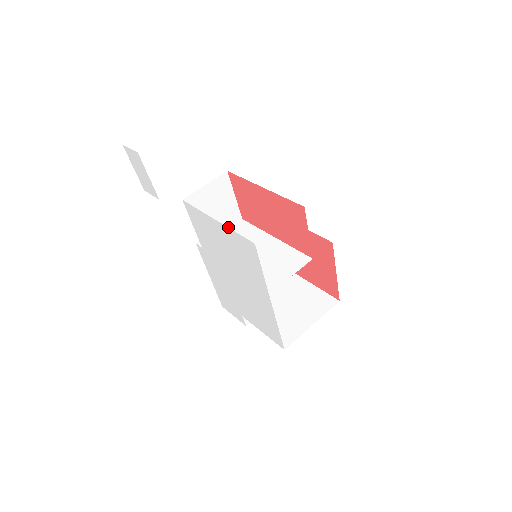
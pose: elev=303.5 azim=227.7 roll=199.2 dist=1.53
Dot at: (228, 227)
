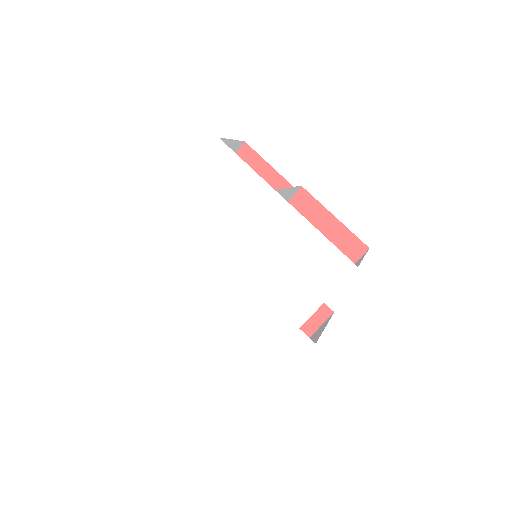
Dot at: occluded
